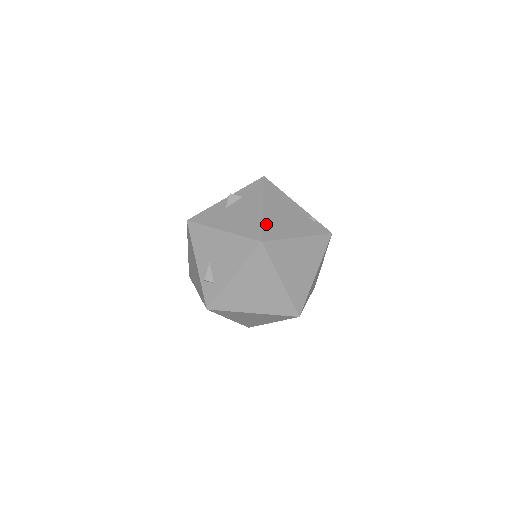
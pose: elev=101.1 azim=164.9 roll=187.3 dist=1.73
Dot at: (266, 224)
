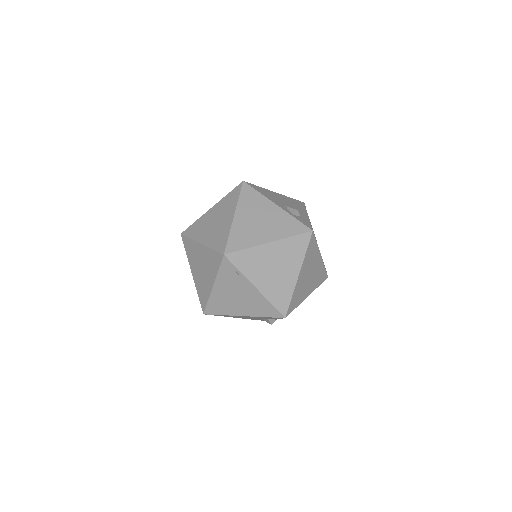
Dot at: occluded
